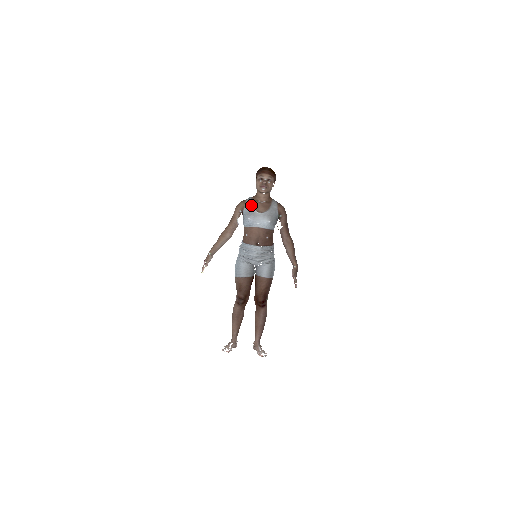
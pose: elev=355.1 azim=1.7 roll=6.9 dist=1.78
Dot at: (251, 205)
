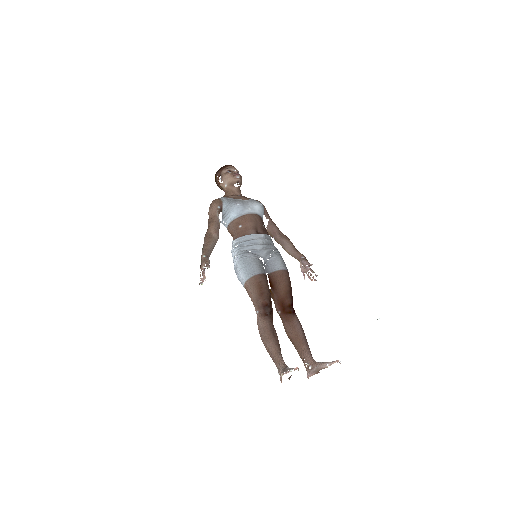
Dot at: (229, 198)
